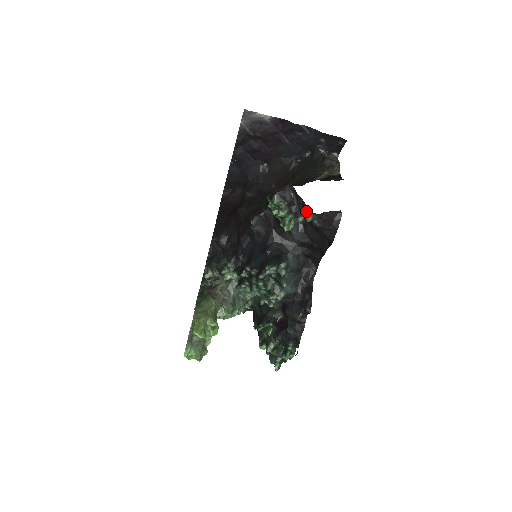
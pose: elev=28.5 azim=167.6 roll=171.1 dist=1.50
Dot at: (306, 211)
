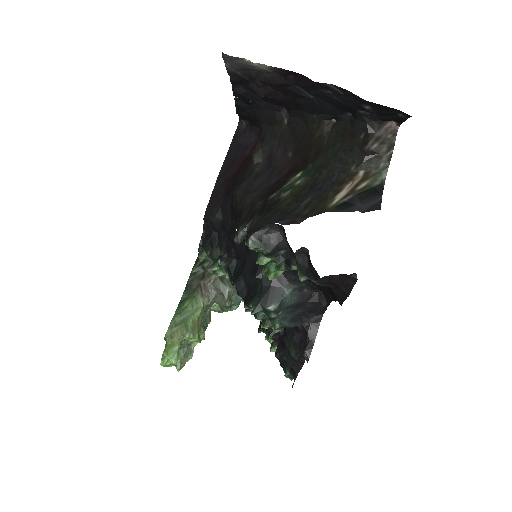
Dot at: (298, 267)
